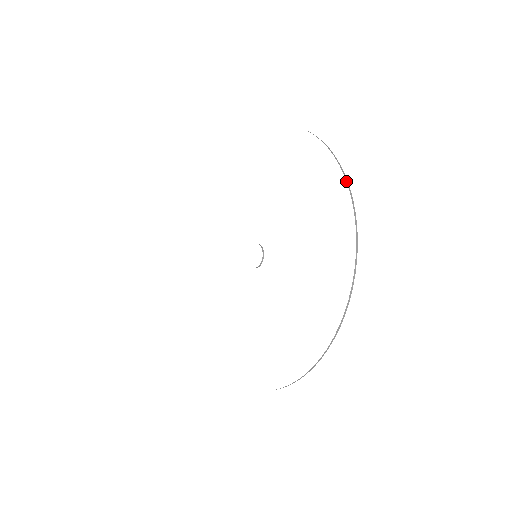
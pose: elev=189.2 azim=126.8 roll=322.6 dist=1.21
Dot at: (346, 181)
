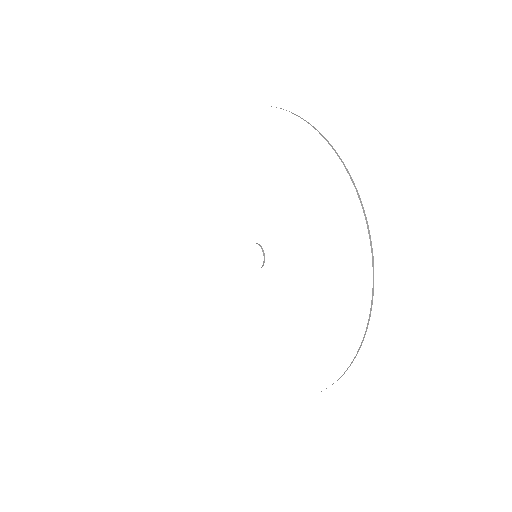
Dot at: (345, 168)
